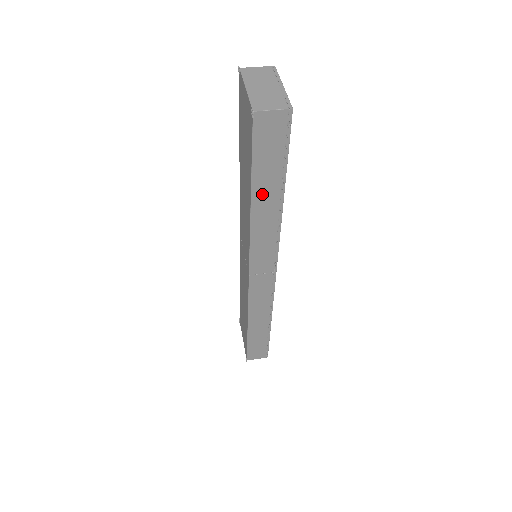
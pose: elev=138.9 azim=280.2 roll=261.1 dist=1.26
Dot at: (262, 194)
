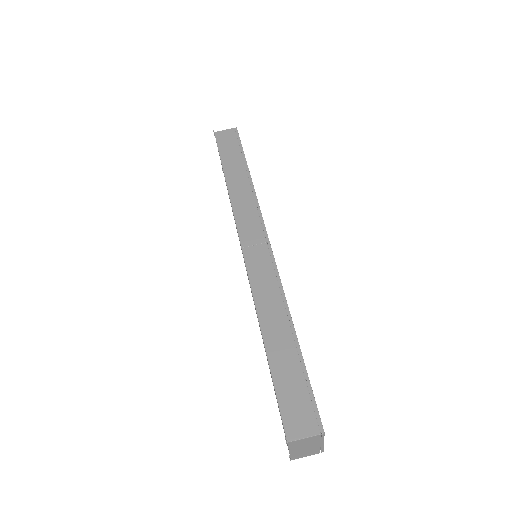
Dot at: occluded
